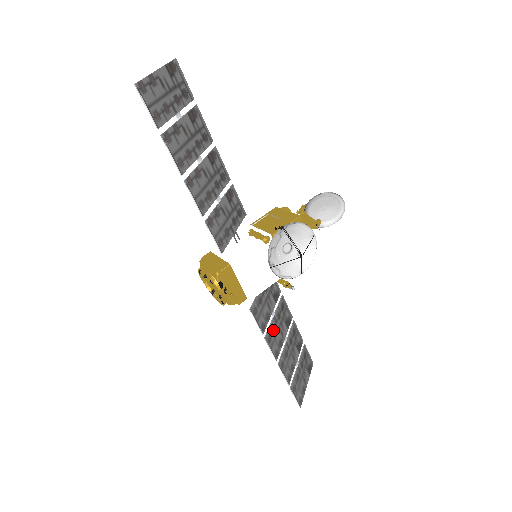
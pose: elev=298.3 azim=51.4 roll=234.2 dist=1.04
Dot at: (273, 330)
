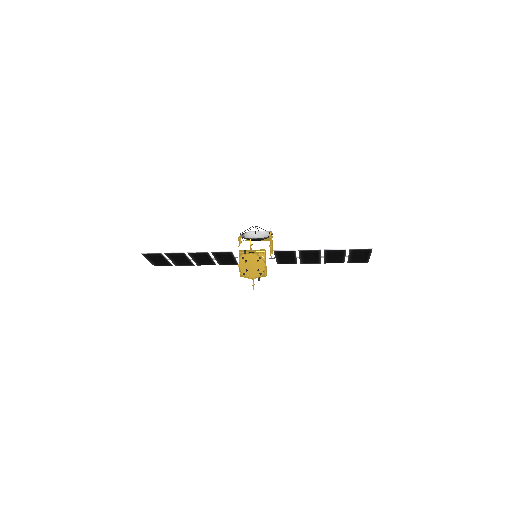
Dot at: (304, 254)
